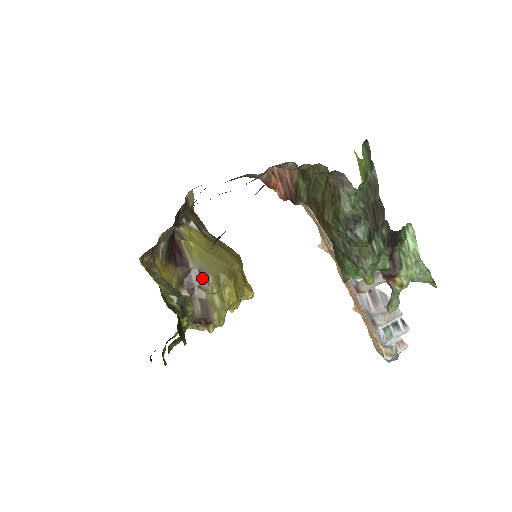
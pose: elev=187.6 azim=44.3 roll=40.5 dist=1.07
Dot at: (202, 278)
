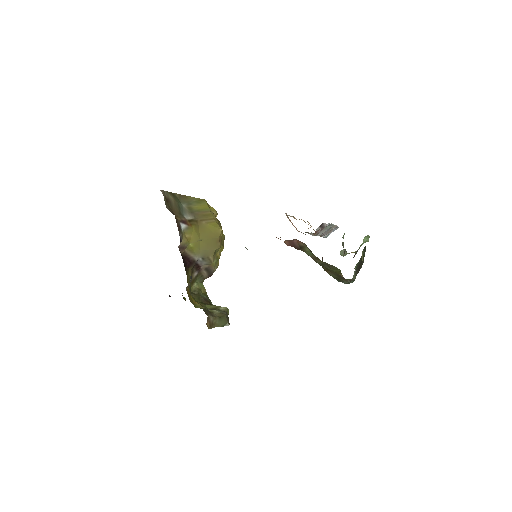
Dot at: (206, 261)
